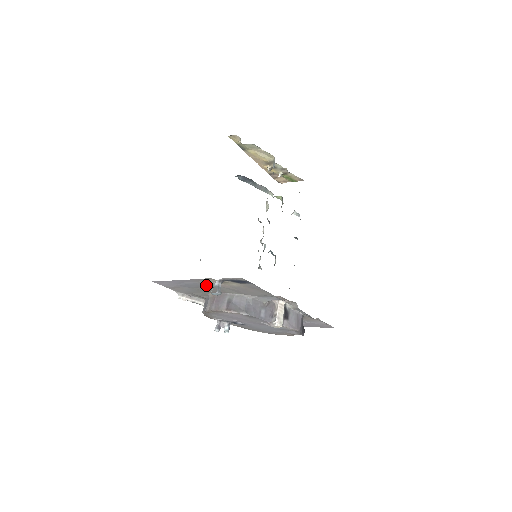
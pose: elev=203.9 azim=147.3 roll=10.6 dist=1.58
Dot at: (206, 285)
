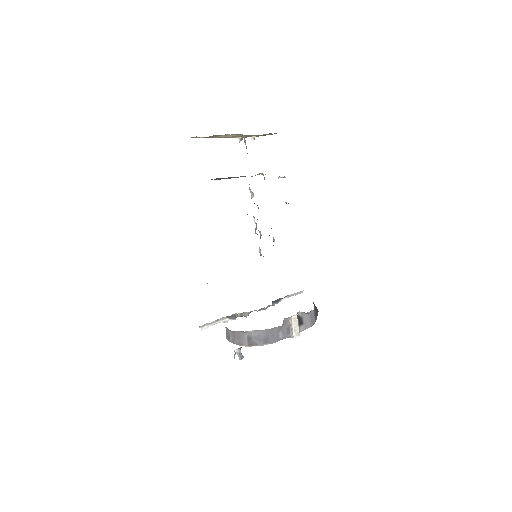
Dot at: occluded
